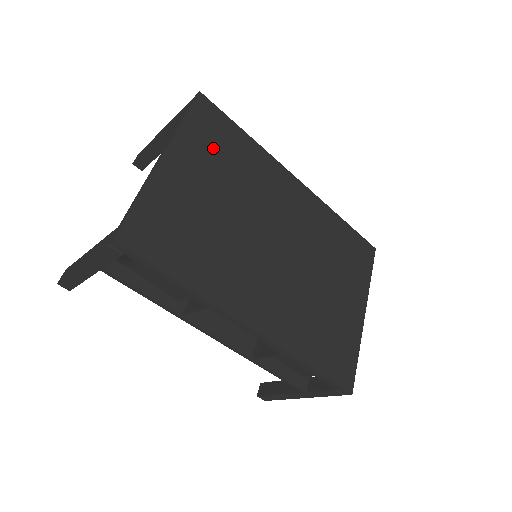
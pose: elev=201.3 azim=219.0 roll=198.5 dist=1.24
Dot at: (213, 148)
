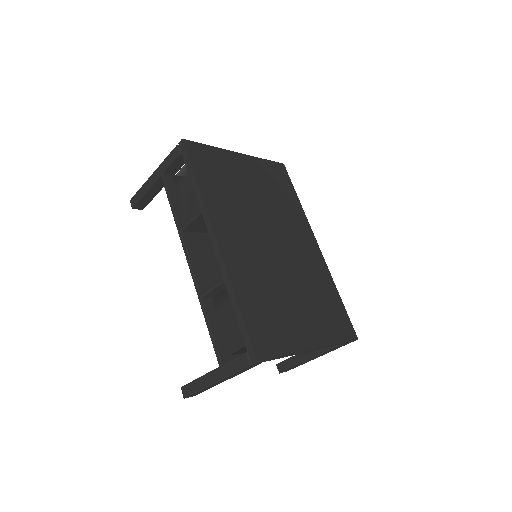
Dot at: (271, 180)
